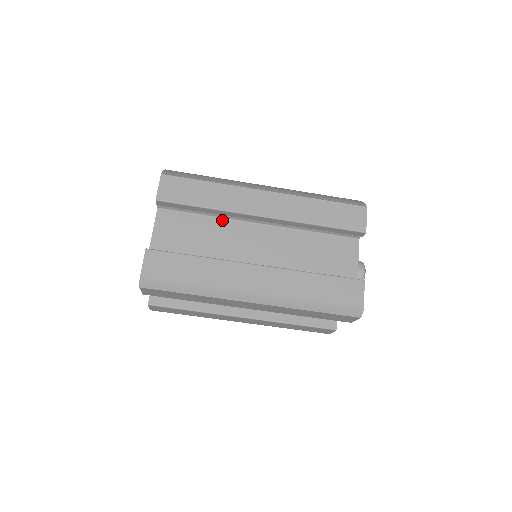
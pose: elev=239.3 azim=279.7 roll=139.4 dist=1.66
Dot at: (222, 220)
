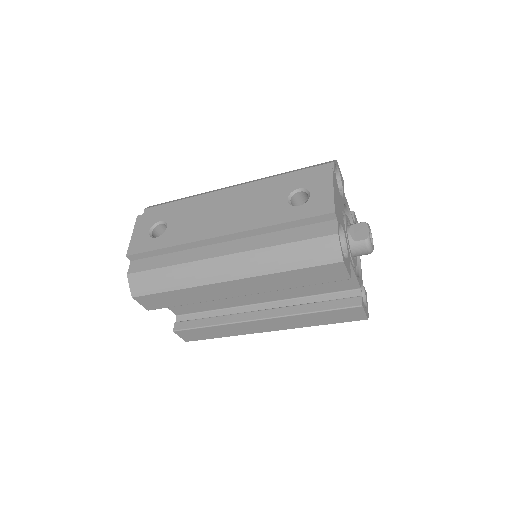
Dot at: occluded
